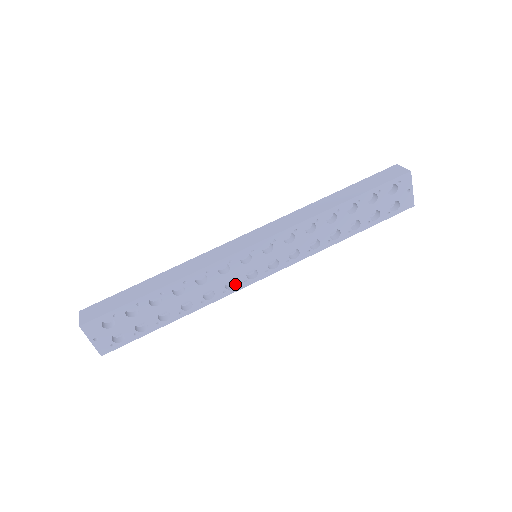
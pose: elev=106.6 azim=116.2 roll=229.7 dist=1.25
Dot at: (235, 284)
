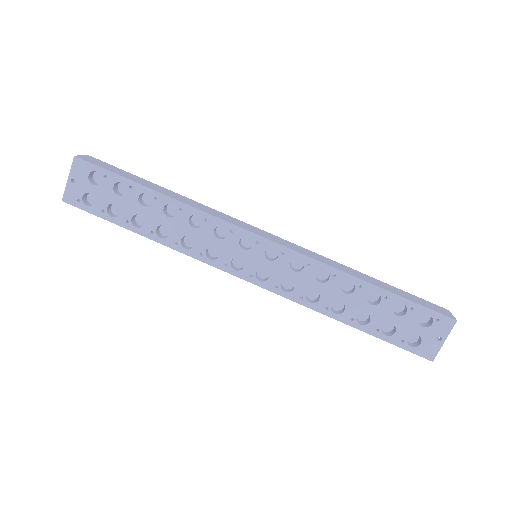
Dot at: (216, 258)
